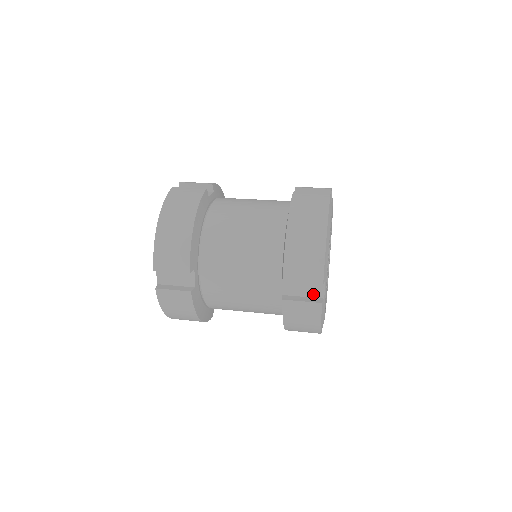
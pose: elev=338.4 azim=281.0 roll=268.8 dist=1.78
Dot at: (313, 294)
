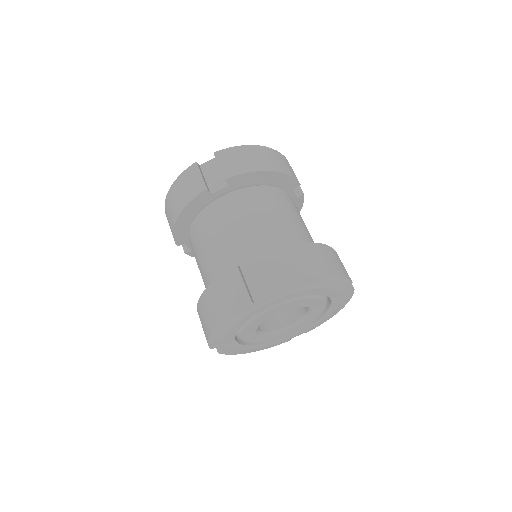
Dot at: occluded
